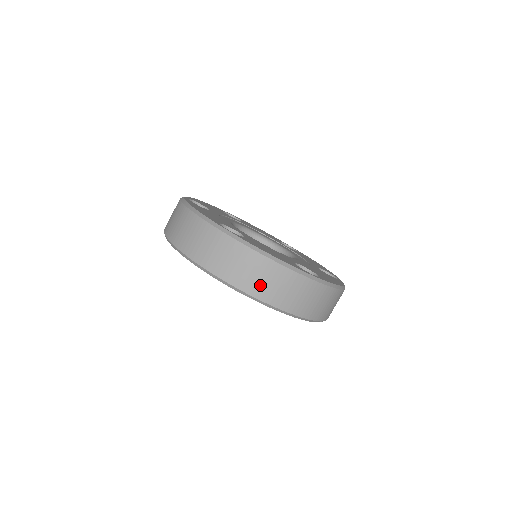
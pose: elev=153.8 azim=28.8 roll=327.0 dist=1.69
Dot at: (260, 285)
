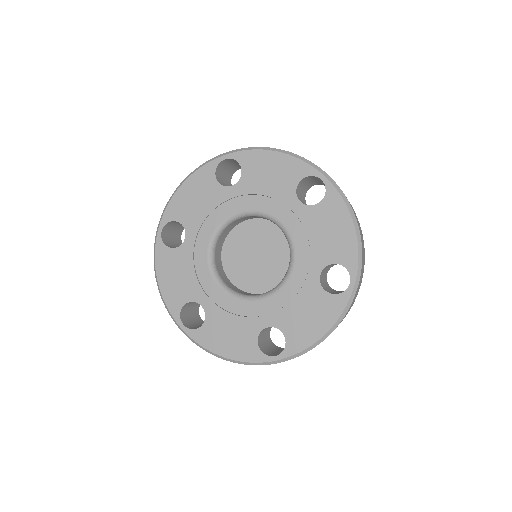
Dot at: occluded
